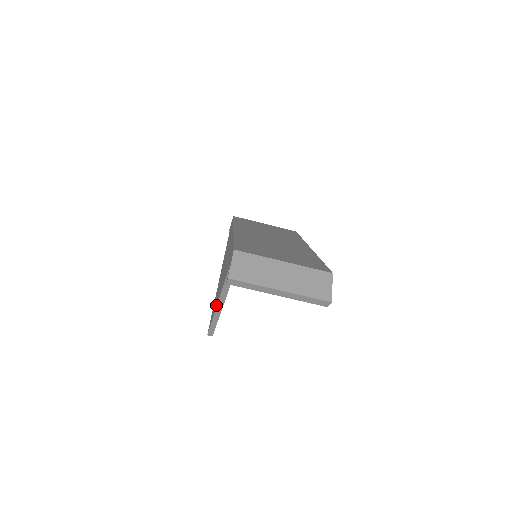
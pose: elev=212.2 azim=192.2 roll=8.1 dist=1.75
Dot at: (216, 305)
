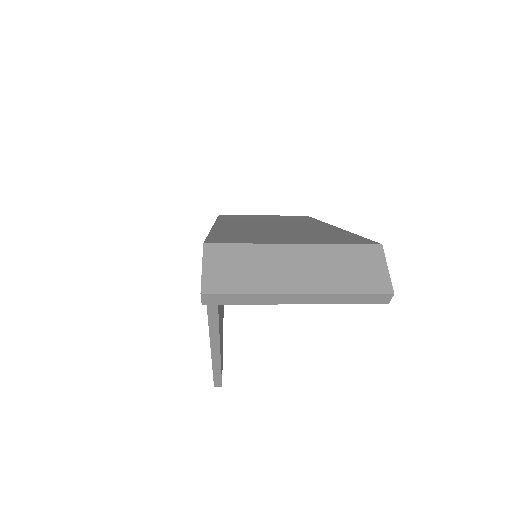
Dot at: occluded
